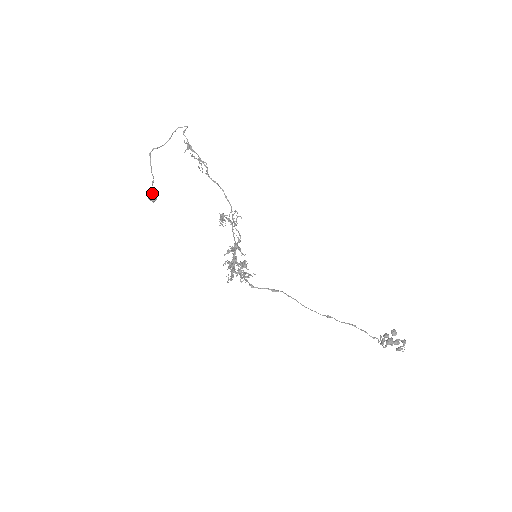
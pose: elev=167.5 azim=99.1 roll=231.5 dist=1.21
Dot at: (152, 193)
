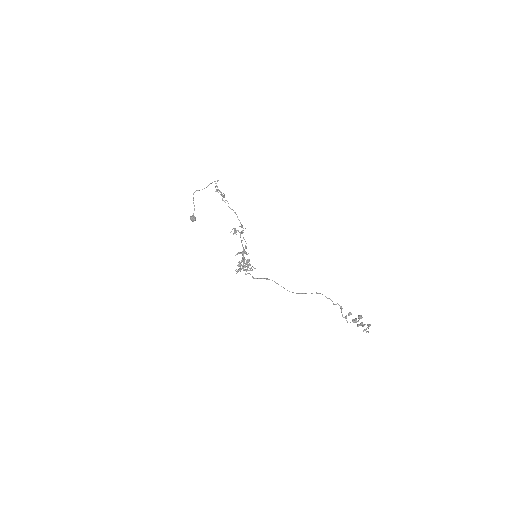
Dot at: (193, 216)
